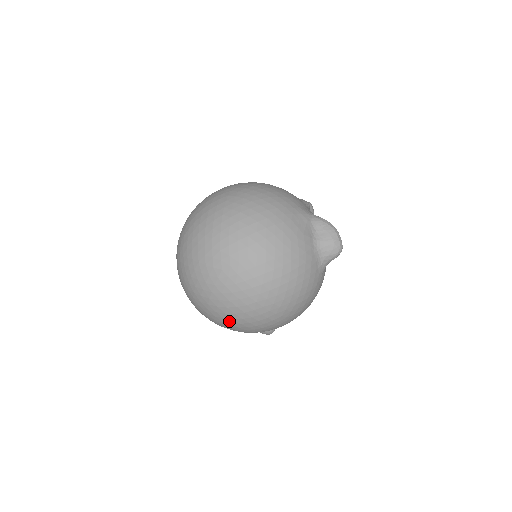
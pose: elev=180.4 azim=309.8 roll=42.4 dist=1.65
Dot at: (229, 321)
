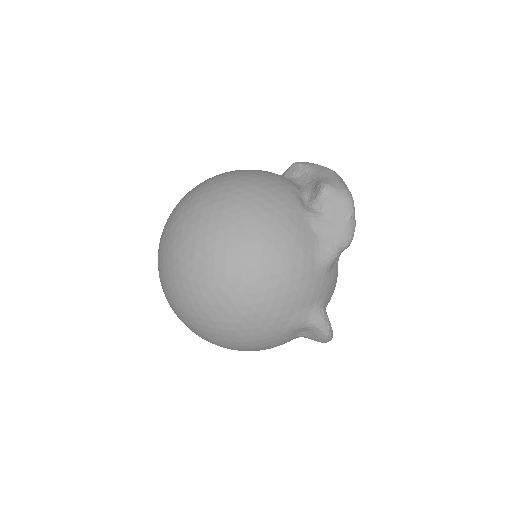
Dot at: occluded
